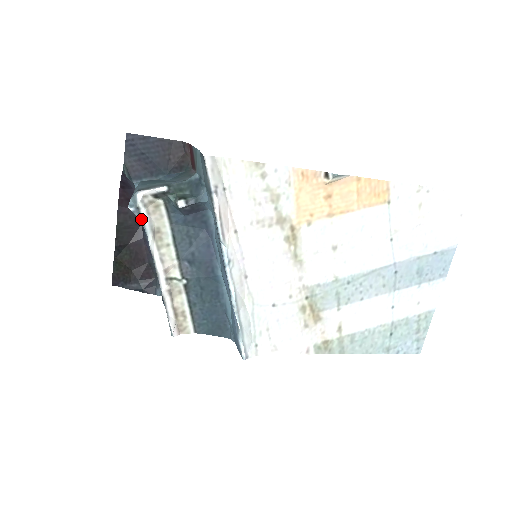
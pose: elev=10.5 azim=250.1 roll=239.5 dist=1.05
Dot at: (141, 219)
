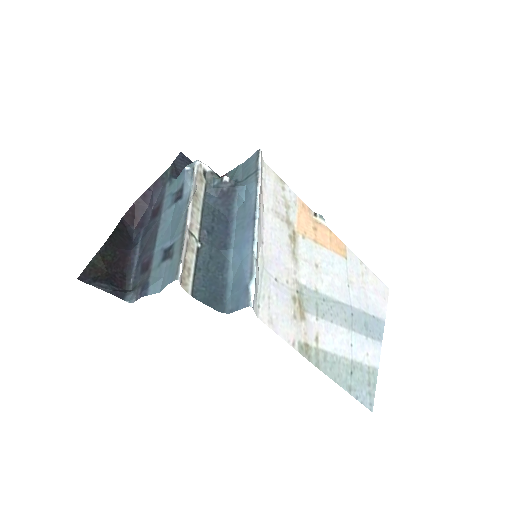
Dot at: (192, 177)
